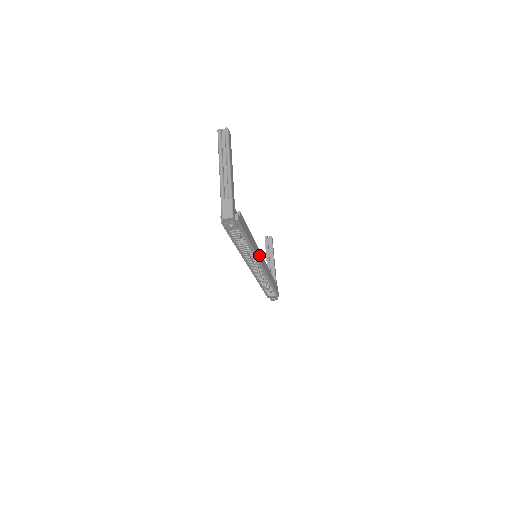
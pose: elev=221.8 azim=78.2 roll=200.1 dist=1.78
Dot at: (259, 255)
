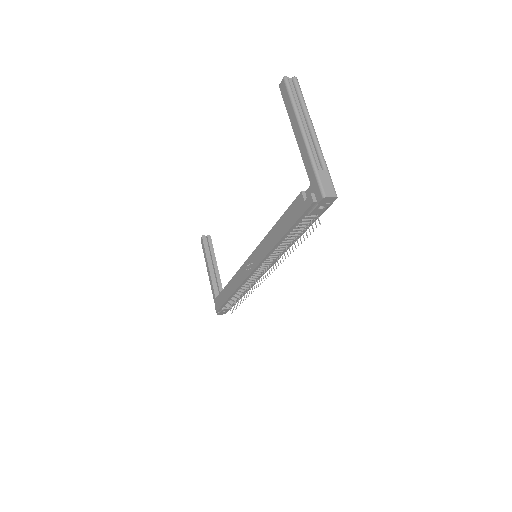
Dot at: occluded
